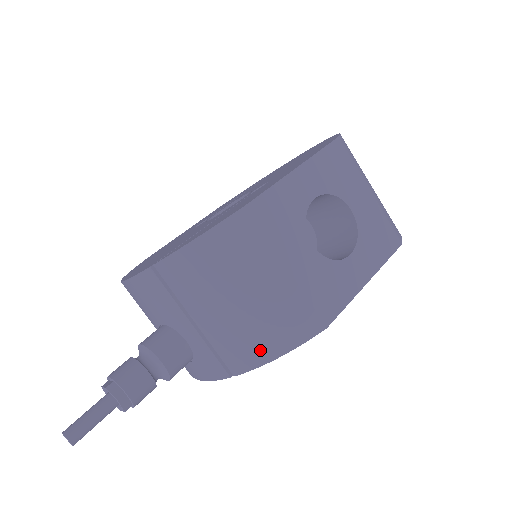
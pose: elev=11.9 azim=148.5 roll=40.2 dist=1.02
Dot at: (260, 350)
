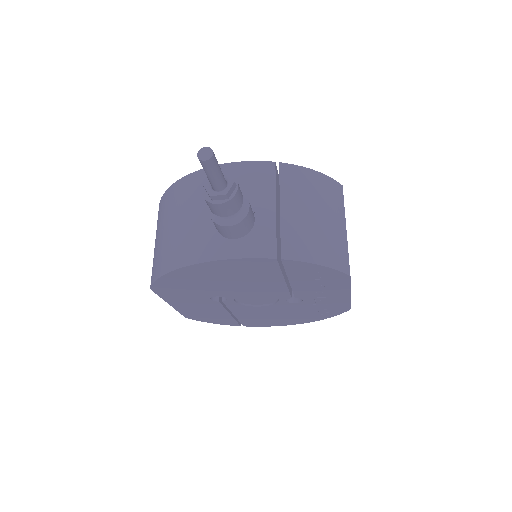
Dot at: (314, 252)
